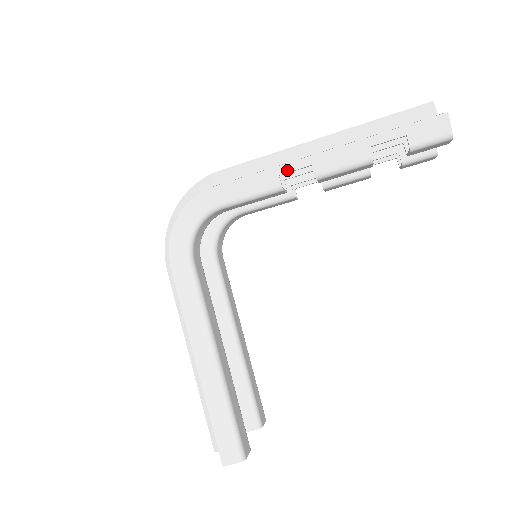
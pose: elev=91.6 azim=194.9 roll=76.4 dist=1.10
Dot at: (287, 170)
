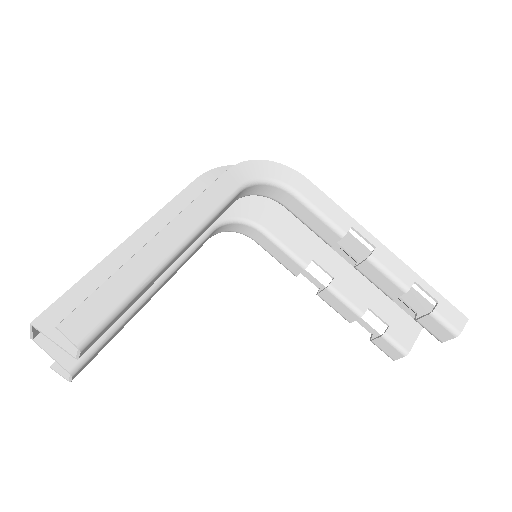
Dot at: (360, 231)
